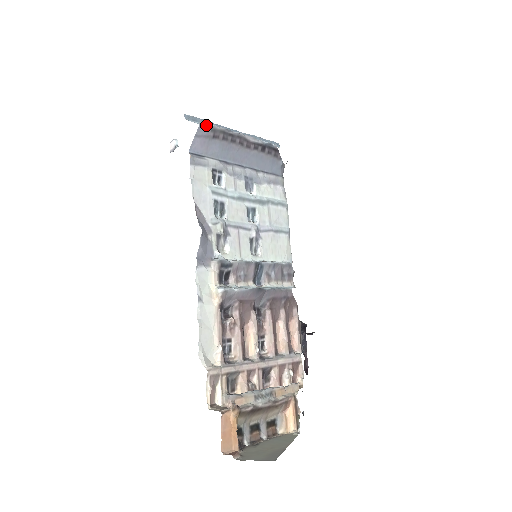
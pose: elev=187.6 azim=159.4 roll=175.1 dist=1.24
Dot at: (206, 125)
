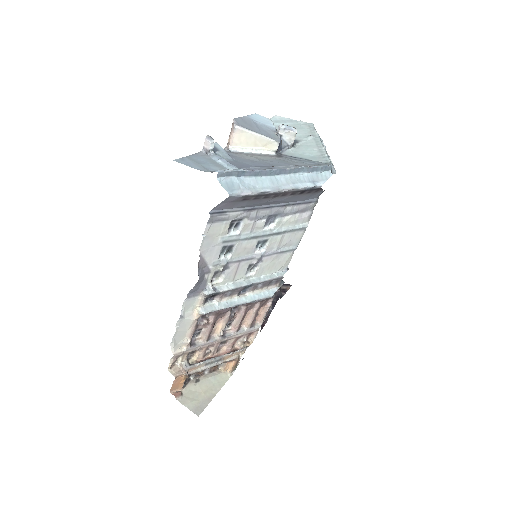
Dot at: (237, 194)
